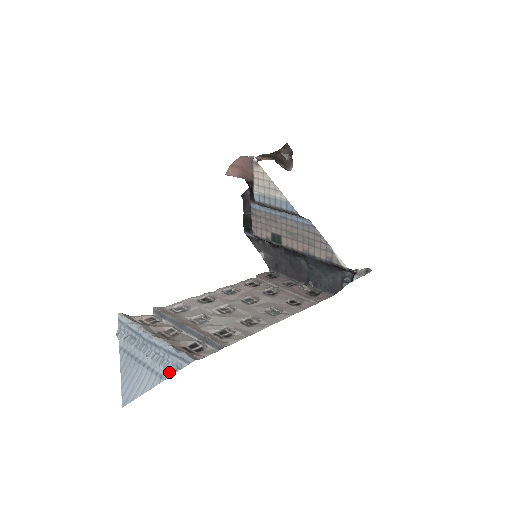
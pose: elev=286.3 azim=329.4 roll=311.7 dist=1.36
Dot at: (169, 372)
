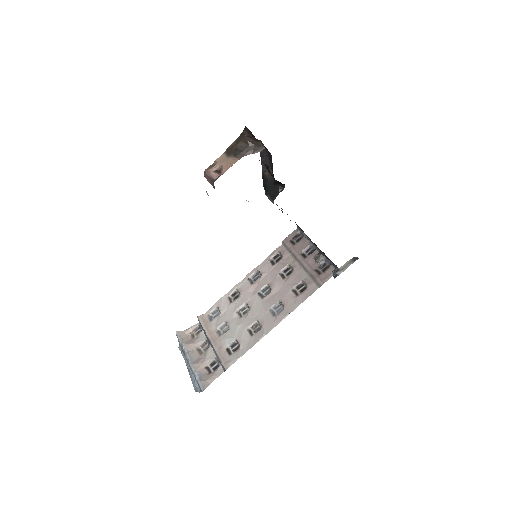
Dot at: (198, 390)
